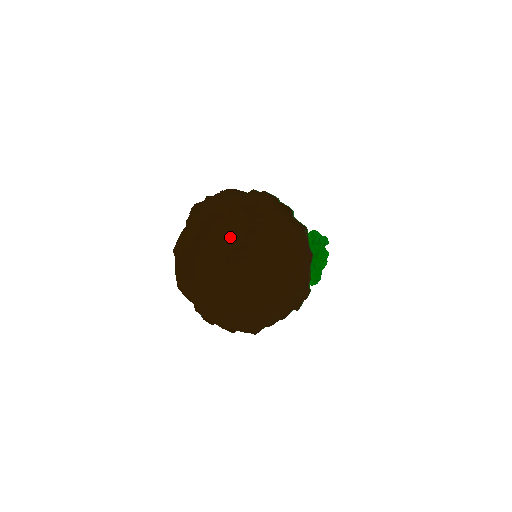
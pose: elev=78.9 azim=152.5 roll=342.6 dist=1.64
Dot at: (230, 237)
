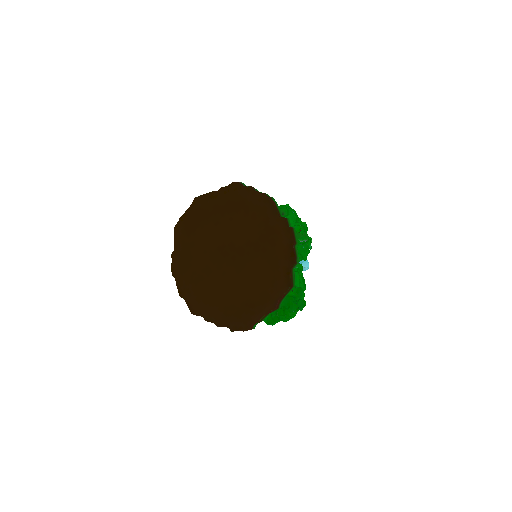
Dot at: (238, 233)
